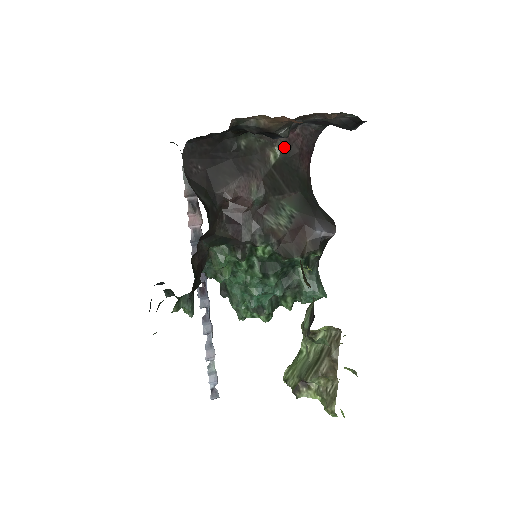
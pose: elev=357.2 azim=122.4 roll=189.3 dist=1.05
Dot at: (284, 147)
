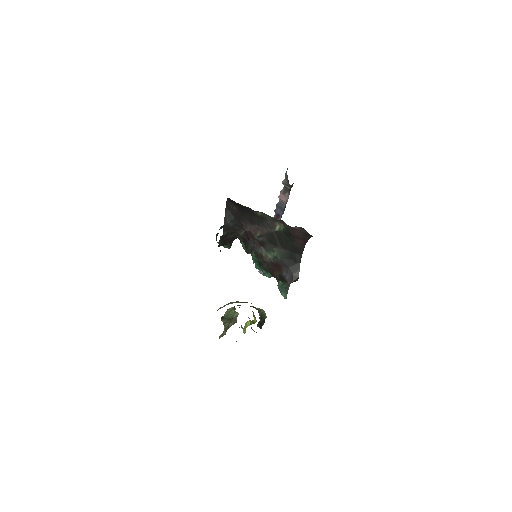
Dot at: (286, 228)
